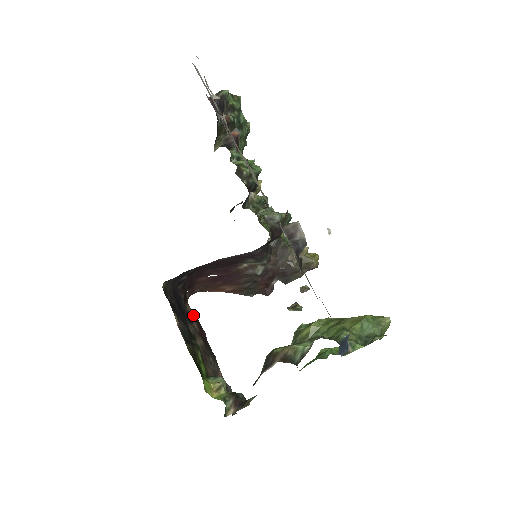
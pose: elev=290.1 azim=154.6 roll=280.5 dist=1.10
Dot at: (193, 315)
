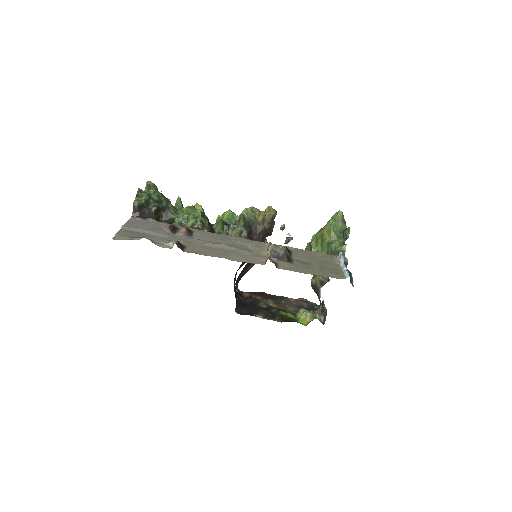
Dot at: (251, 294)
